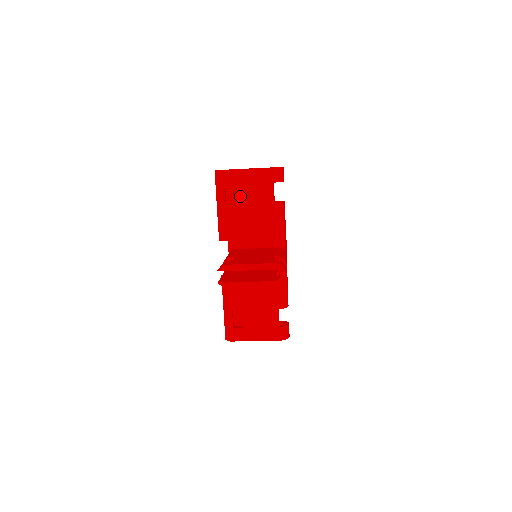
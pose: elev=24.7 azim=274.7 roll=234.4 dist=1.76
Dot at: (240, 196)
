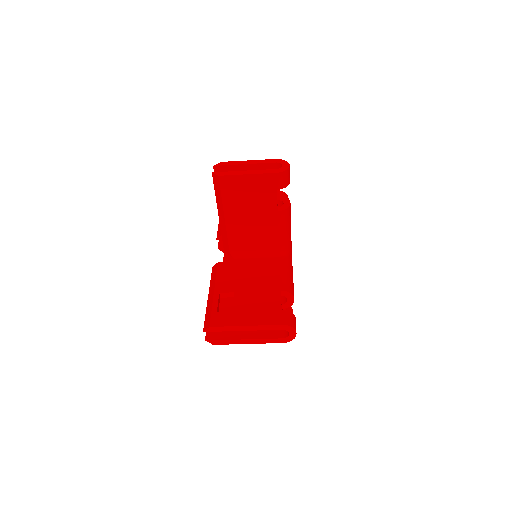
Dot at: occluded
